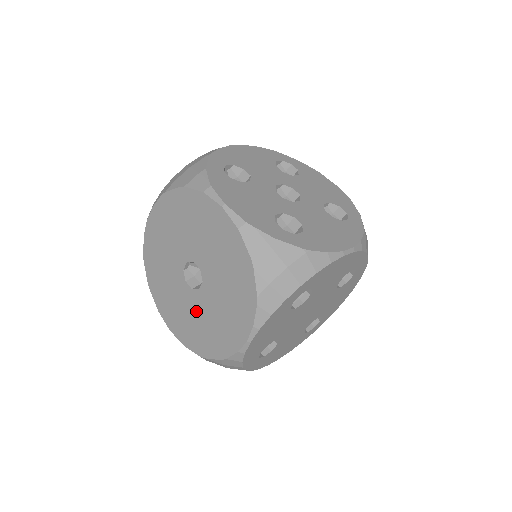
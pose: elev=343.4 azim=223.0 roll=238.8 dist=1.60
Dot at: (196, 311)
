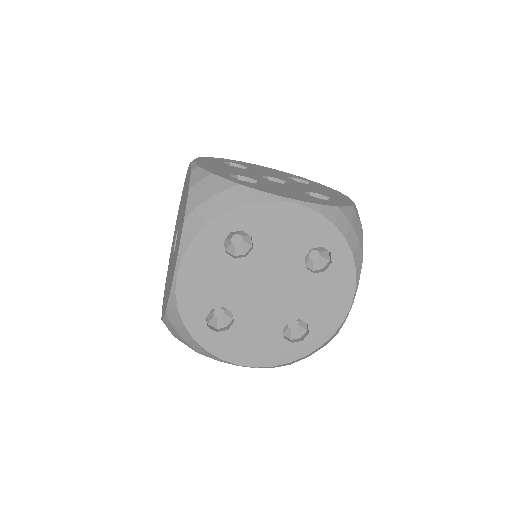
Dot at: occluded
